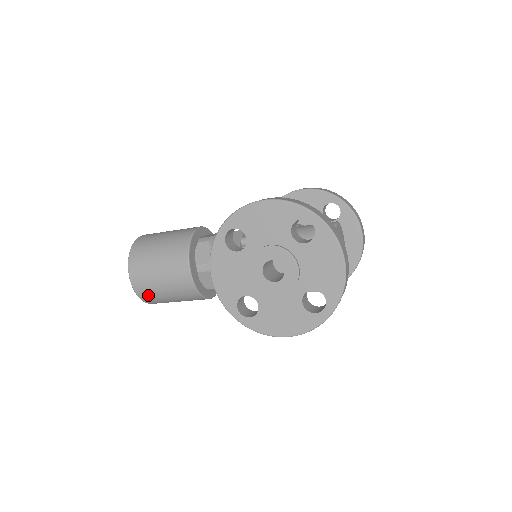
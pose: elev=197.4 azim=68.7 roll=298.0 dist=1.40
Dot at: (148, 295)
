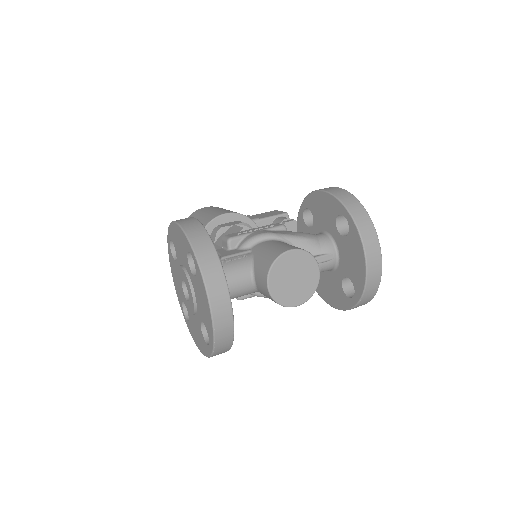
Dot at: occluded
